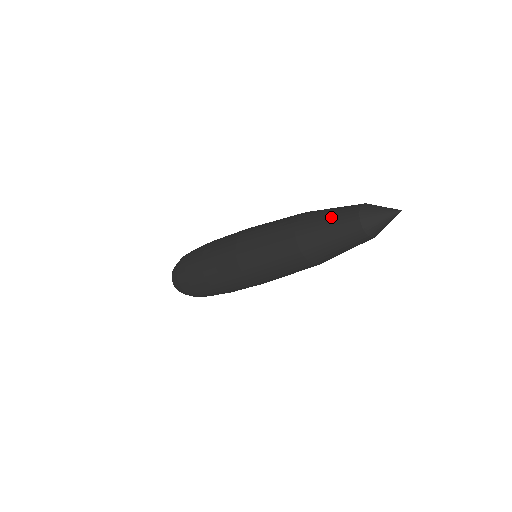
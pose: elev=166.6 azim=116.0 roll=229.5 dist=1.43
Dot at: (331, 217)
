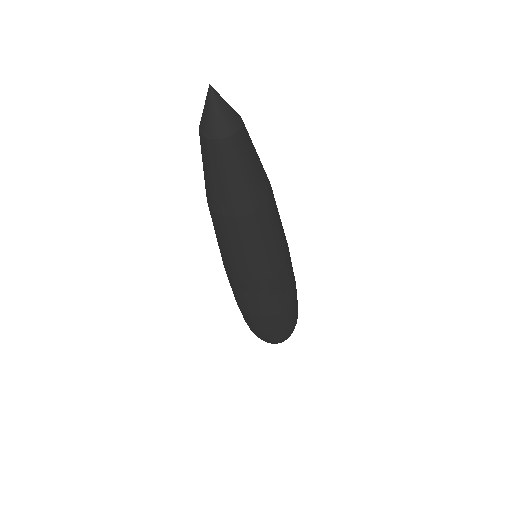
Dot at: occluded
